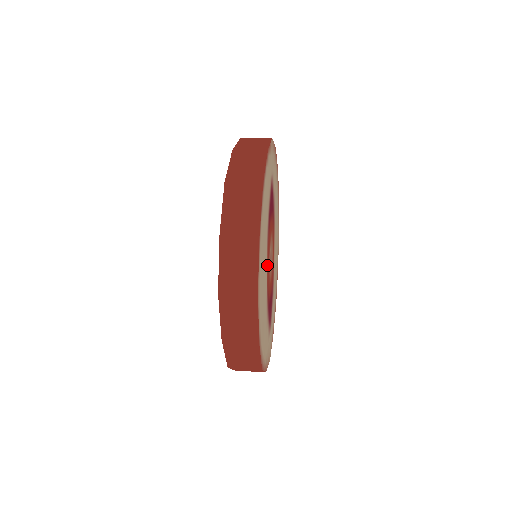
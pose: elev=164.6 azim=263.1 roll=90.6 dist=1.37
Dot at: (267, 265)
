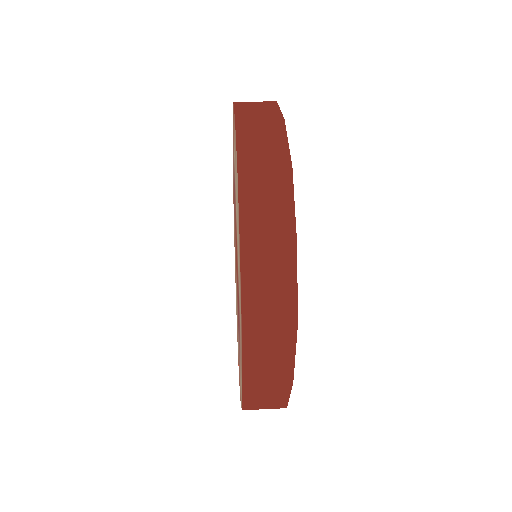
Dot at: occluded
